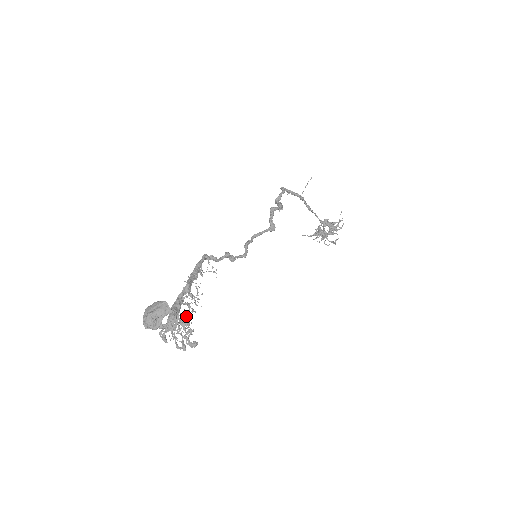
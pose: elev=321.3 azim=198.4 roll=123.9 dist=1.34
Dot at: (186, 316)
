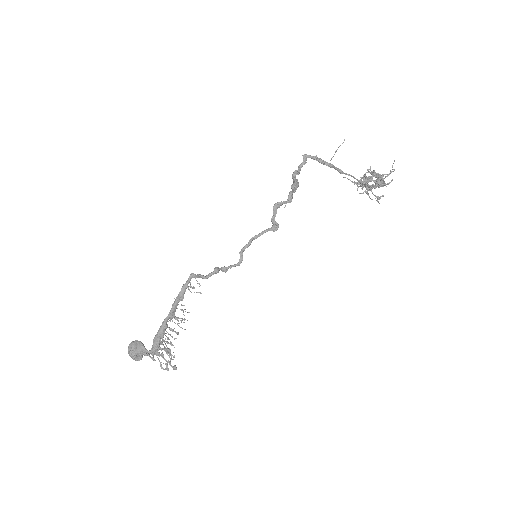
Dot at: (168, 343)
